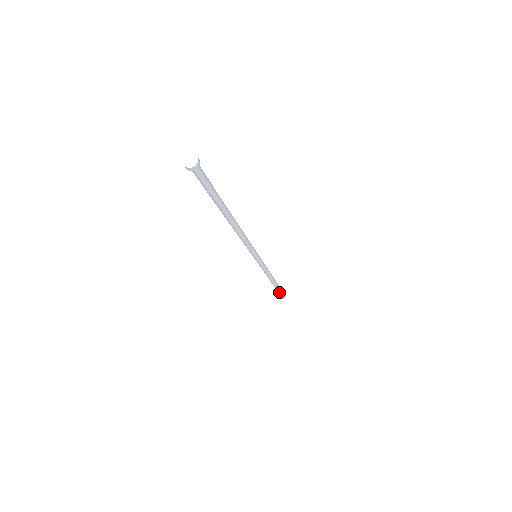
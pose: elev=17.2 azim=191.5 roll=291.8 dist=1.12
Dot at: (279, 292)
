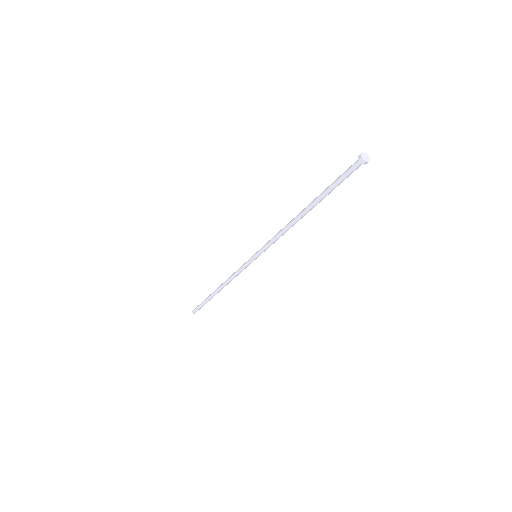
Dot at: (203, 303)
